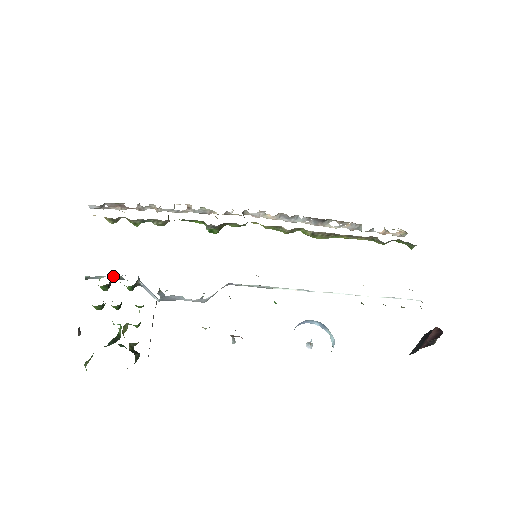
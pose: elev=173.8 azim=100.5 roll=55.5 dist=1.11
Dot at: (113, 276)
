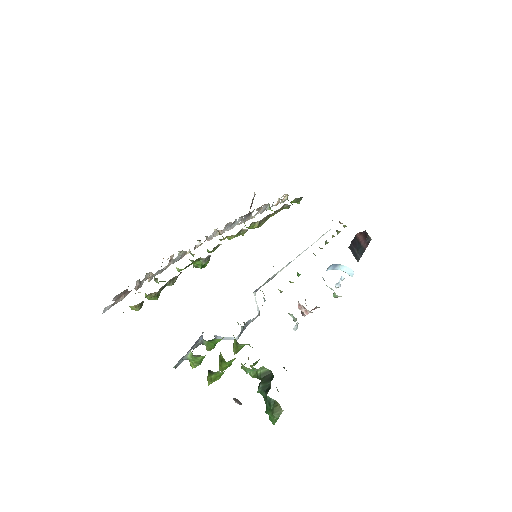
Dot at: (192, 348)
